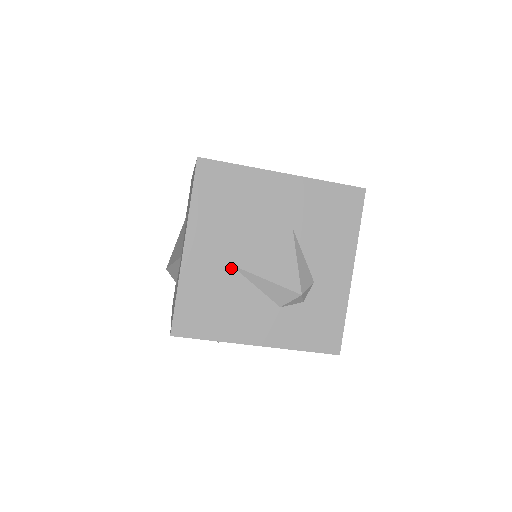
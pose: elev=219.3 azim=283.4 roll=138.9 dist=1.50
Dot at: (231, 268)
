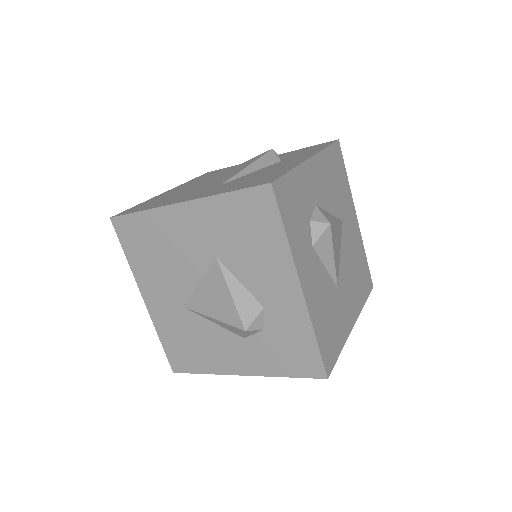
Dot at: (185, 310)
